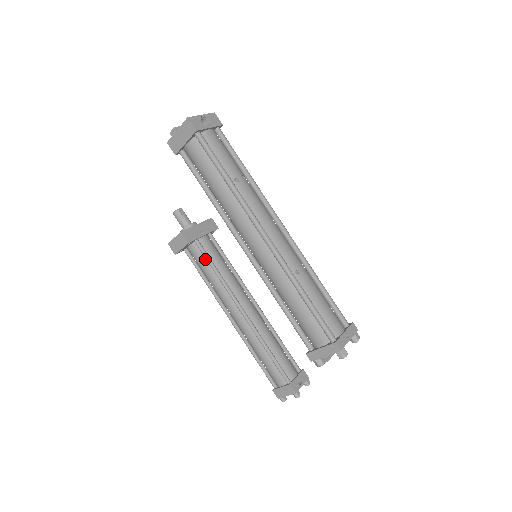
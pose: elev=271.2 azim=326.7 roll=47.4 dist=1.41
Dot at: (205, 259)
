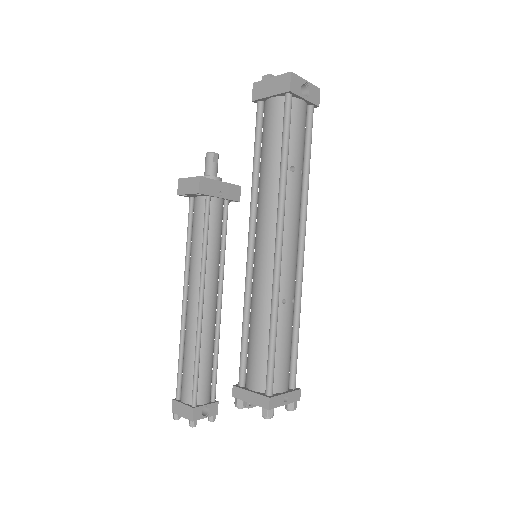
Dot at: (203, 221)
